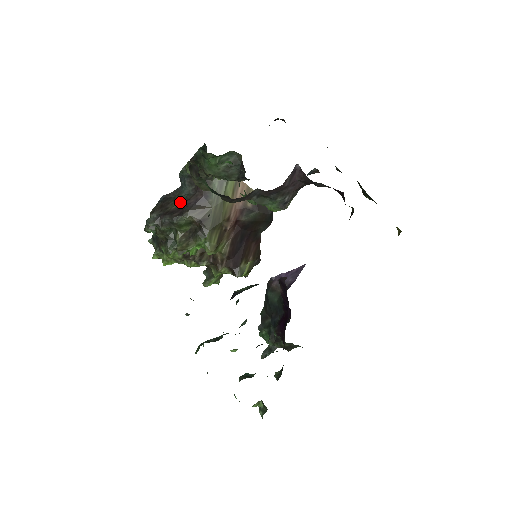
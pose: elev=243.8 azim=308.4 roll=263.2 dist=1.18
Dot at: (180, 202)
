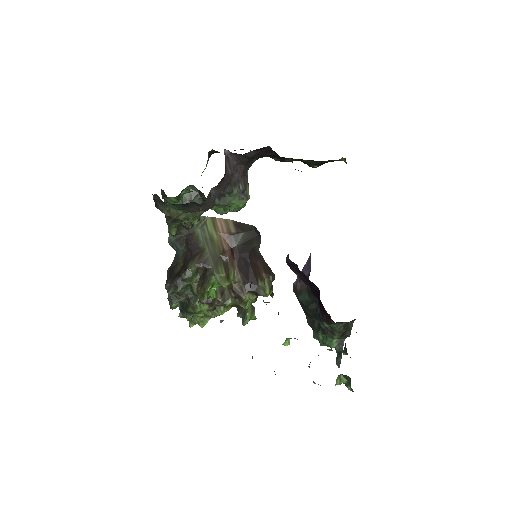
Dot at: (181, 263)
